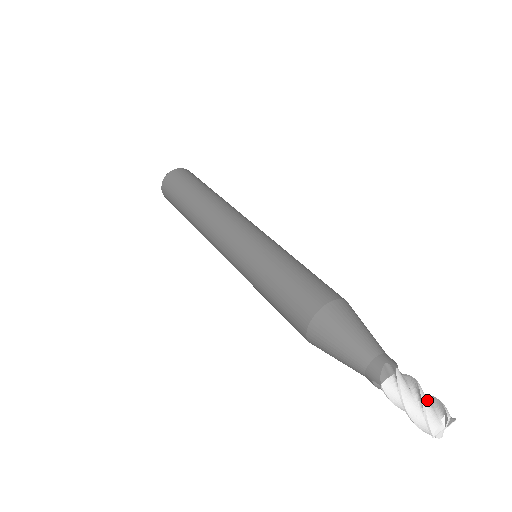
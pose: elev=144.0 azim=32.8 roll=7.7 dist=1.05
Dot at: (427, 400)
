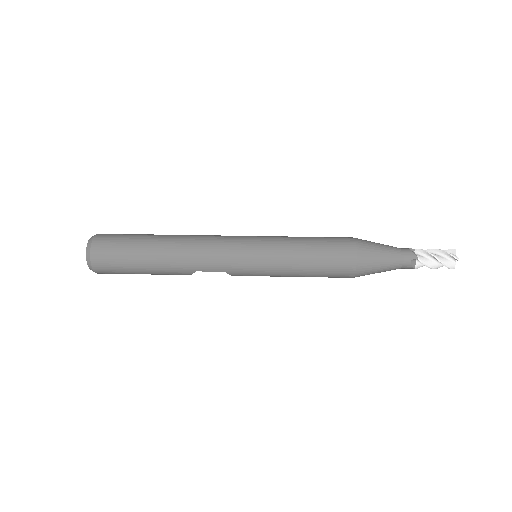
Dot at: (440, 251)
